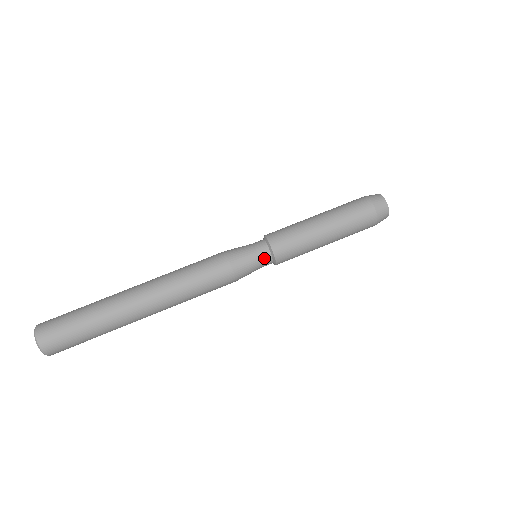
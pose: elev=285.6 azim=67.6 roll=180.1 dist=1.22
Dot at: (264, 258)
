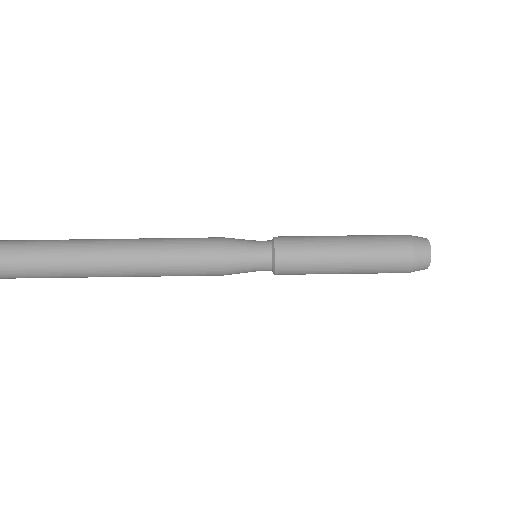
Dot at: (263, 257)
